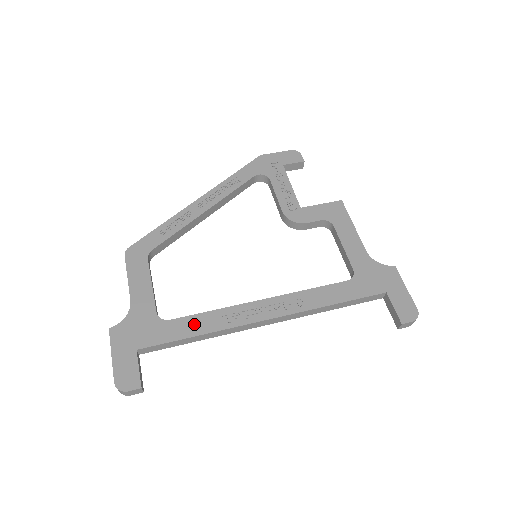
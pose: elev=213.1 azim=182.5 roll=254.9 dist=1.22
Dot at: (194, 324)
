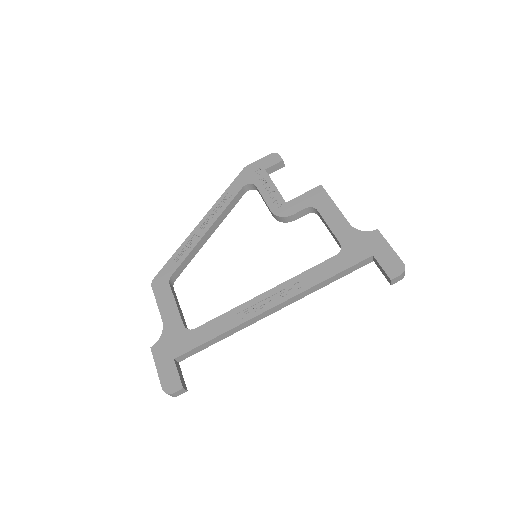
Dot at: (214, 327)
